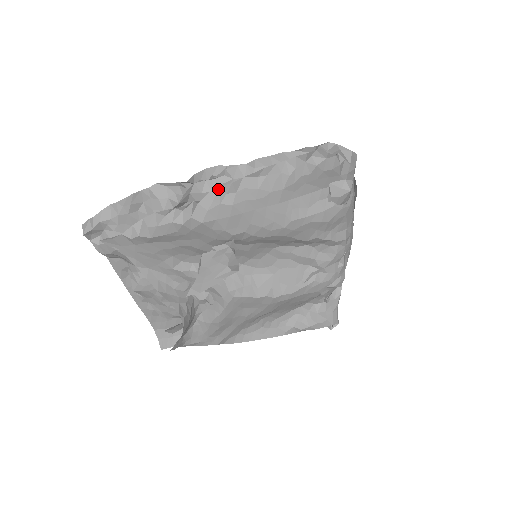
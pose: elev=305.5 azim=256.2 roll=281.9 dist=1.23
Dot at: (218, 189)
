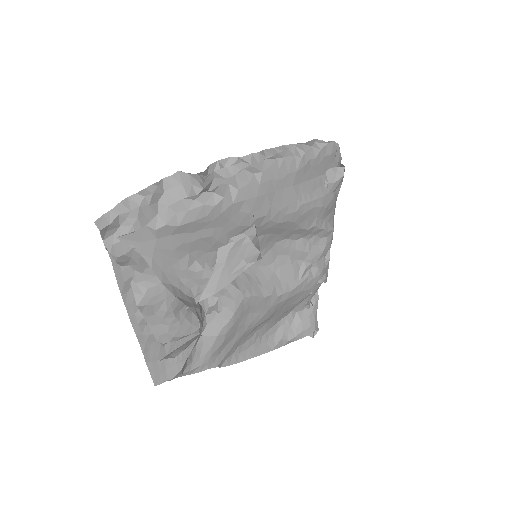
Dot at: (243, 171)
